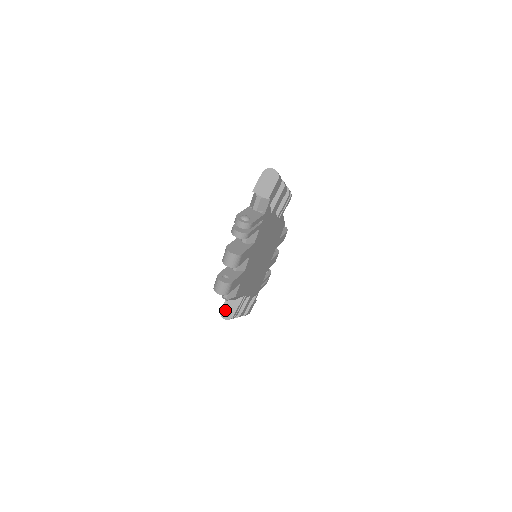
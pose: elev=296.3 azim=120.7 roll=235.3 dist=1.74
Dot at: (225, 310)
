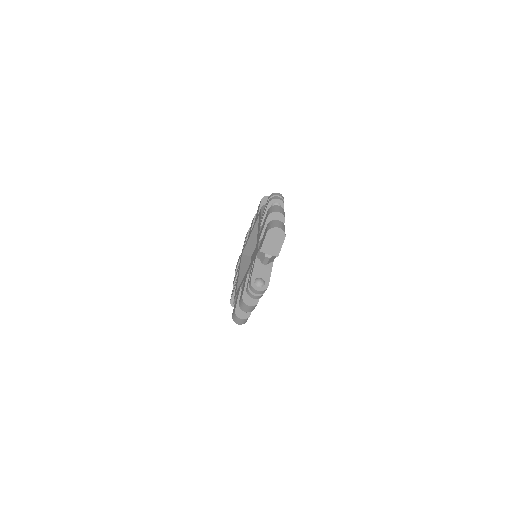
Dot at: occluded
